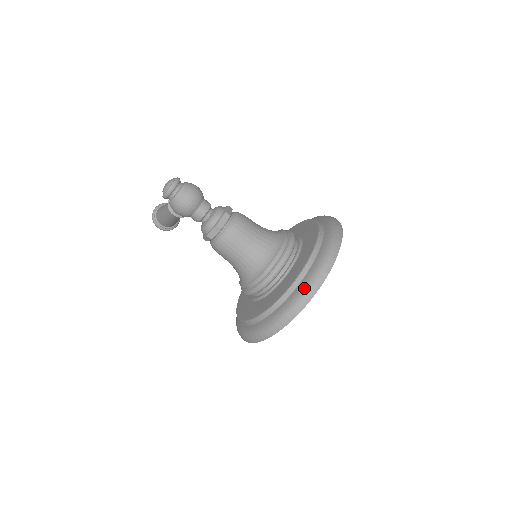
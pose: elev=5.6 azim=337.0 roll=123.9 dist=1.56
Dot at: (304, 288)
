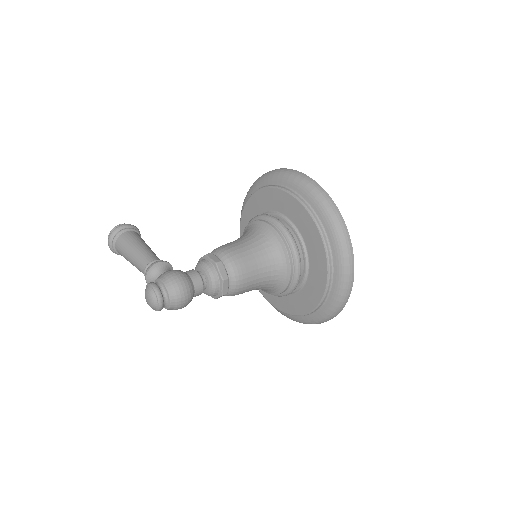
Dot at: (334, 306)
